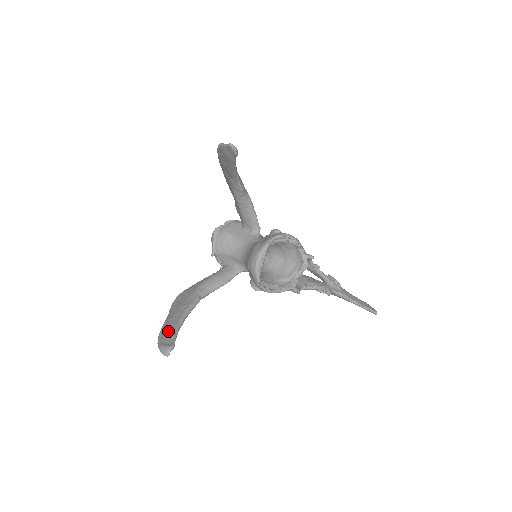
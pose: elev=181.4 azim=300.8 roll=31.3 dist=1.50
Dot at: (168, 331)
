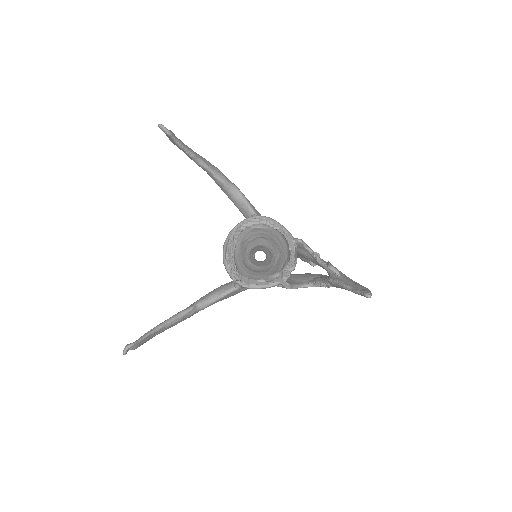
Dot at: occluded
